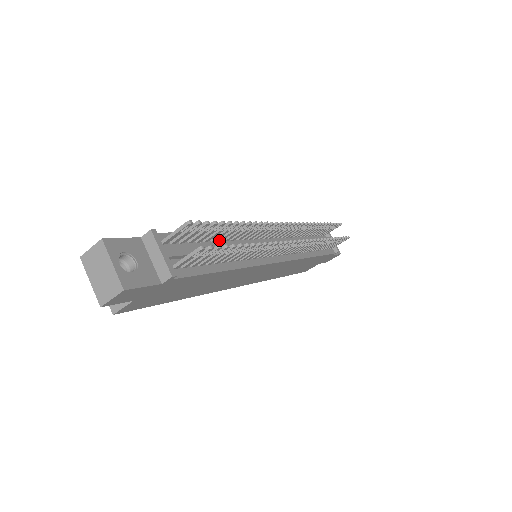
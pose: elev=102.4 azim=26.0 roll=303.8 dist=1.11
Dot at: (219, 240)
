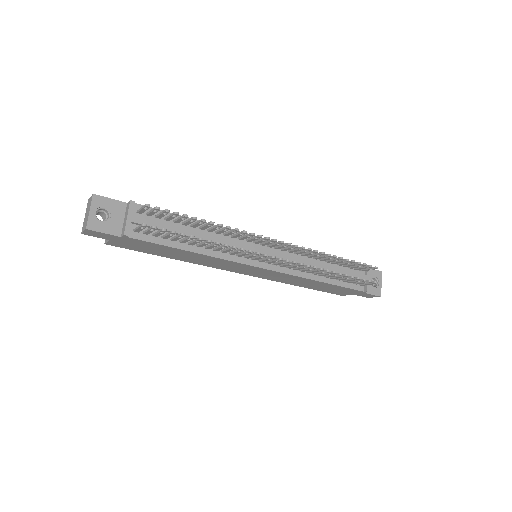
Dot at: (200, 228)
